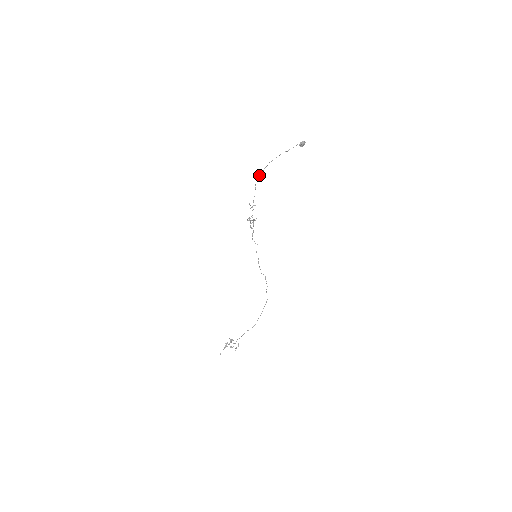
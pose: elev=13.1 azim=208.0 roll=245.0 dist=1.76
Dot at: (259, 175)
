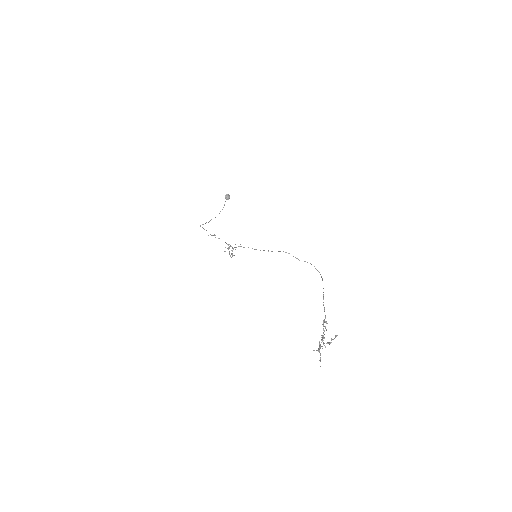
Dot at: occluded
